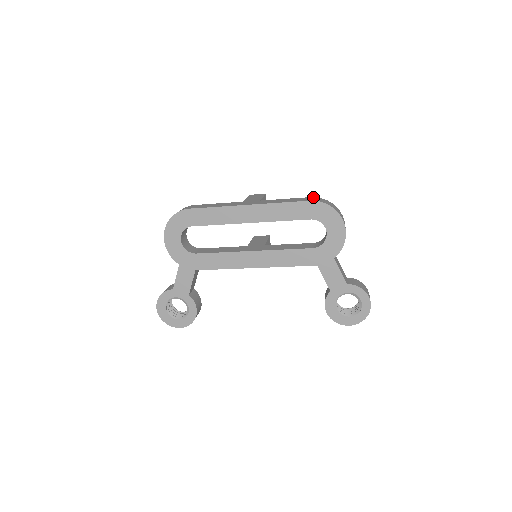
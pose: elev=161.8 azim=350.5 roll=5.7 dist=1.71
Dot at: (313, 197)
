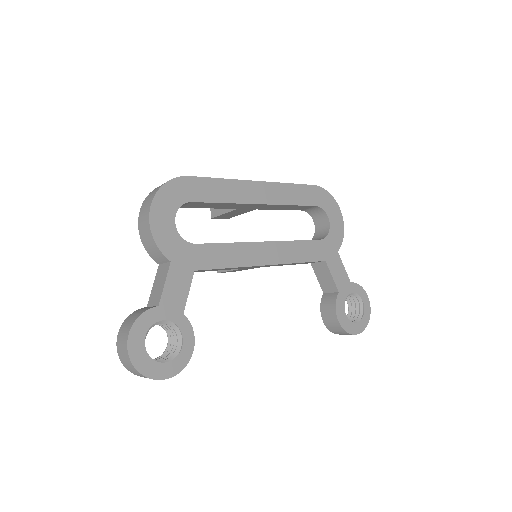
Dot at: occluded
